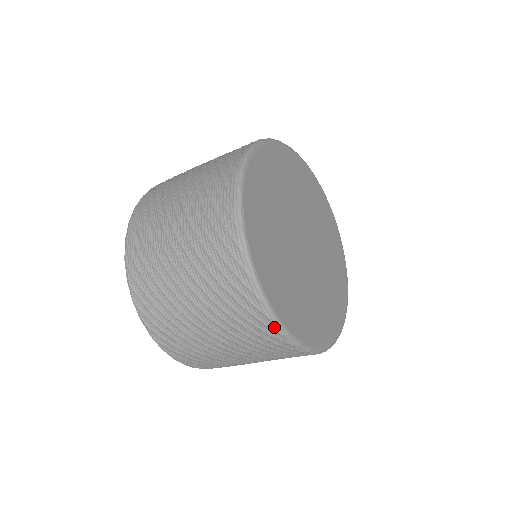
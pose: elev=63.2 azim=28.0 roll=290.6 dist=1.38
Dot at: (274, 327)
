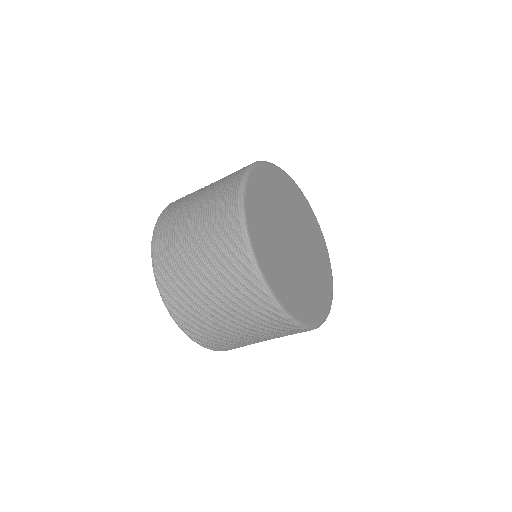
Dot at: occluded
